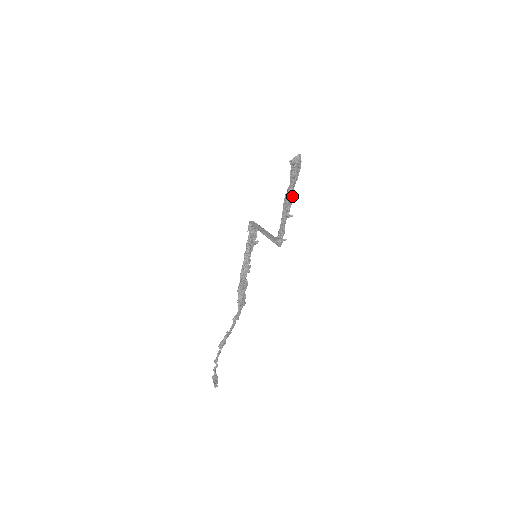
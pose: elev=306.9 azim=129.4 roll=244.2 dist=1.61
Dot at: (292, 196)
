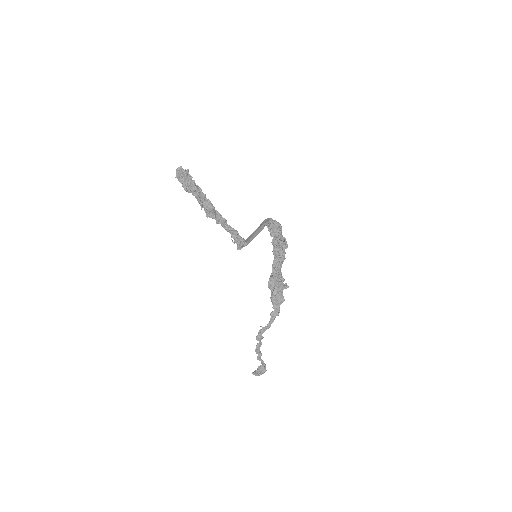
Dot at: (202, 205)
